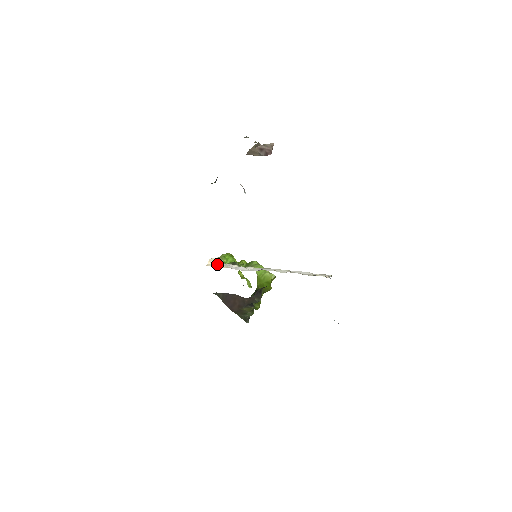
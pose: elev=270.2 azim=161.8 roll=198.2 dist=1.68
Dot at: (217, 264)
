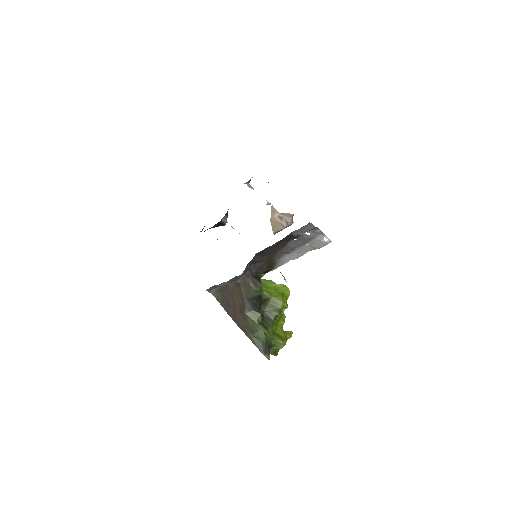
Dot at: occluded
